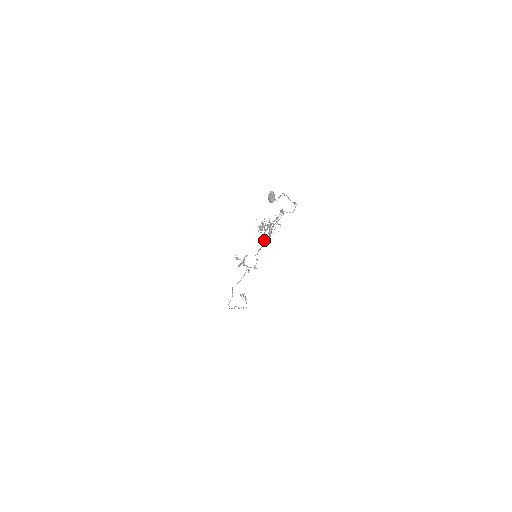
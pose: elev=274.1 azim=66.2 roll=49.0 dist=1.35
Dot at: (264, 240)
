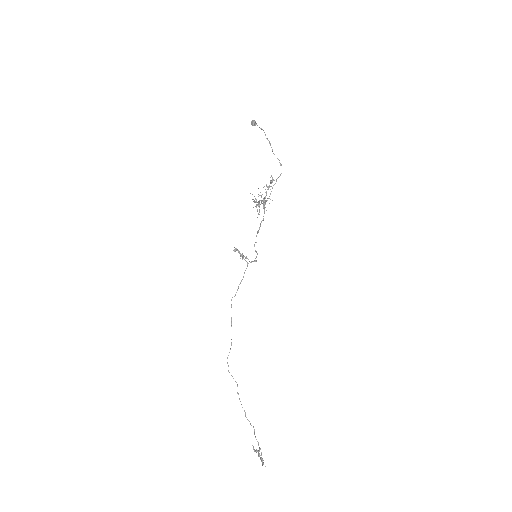
Dot at: (261, 222)
